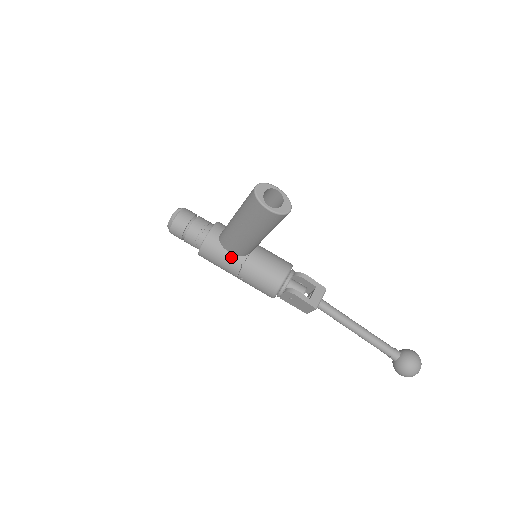
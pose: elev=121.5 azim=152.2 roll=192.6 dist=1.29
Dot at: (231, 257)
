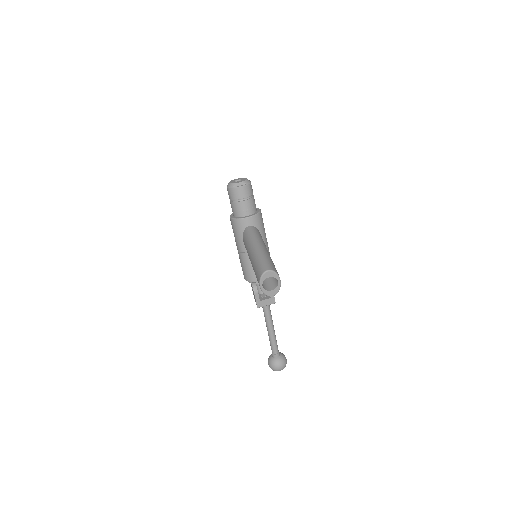
Dot at: (242, 243)
